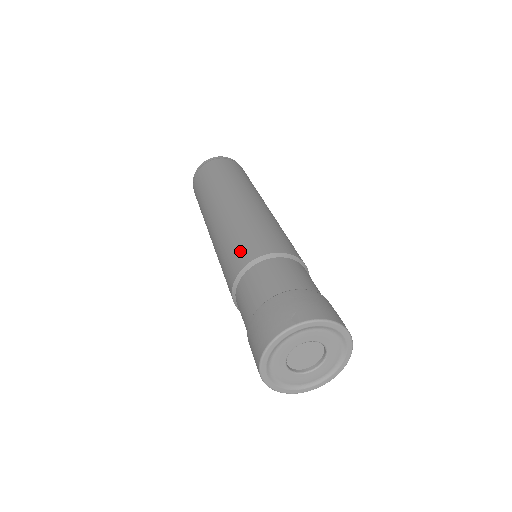
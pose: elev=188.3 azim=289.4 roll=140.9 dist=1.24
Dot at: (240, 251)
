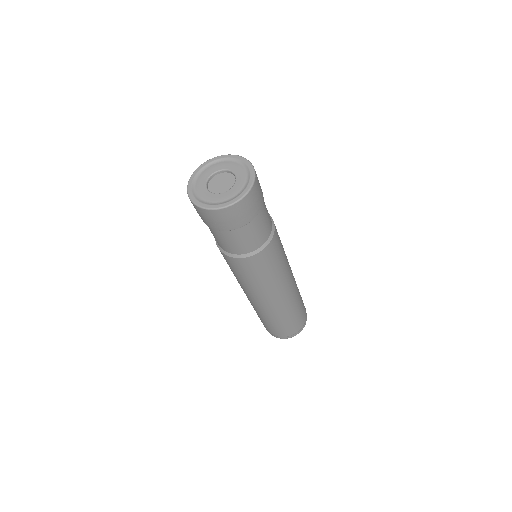
Dot at: occluded
